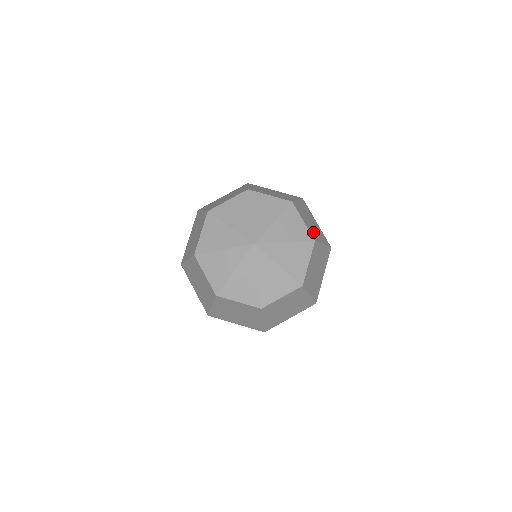
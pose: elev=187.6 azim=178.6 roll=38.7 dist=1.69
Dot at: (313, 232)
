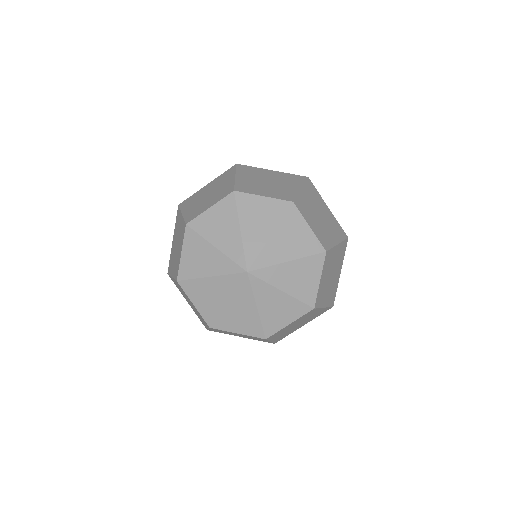
Dot at: (323, 293)
